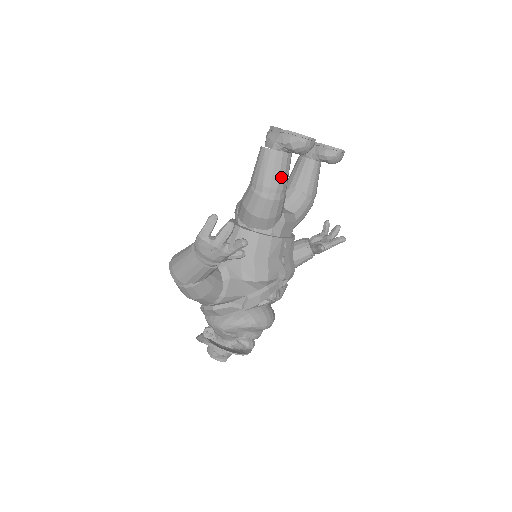
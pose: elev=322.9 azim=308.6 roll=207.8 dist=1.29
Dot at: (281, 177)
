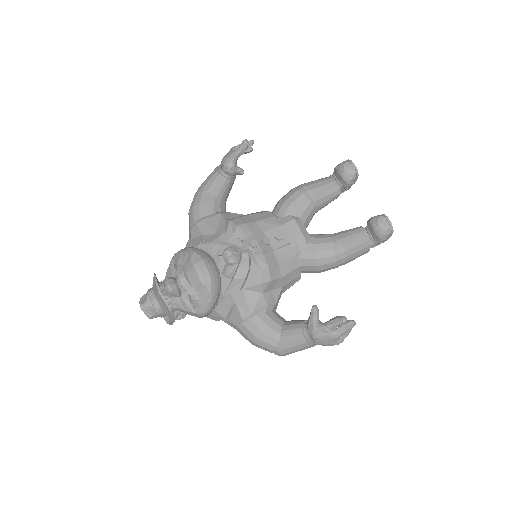
Dot at: (316, 185)
